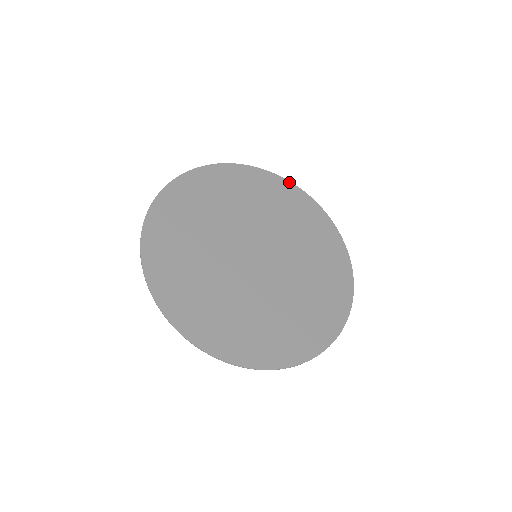
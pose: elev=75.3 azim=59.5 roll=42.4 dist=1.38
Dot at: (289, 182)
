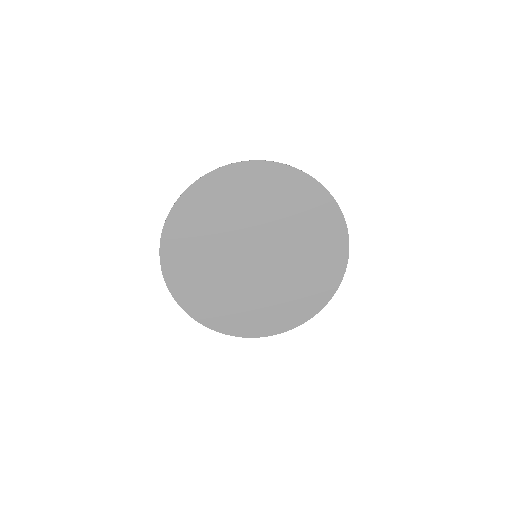
Dot at: (283, 165)
